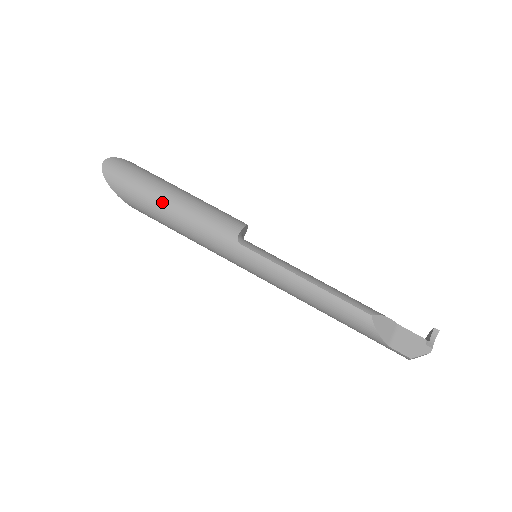
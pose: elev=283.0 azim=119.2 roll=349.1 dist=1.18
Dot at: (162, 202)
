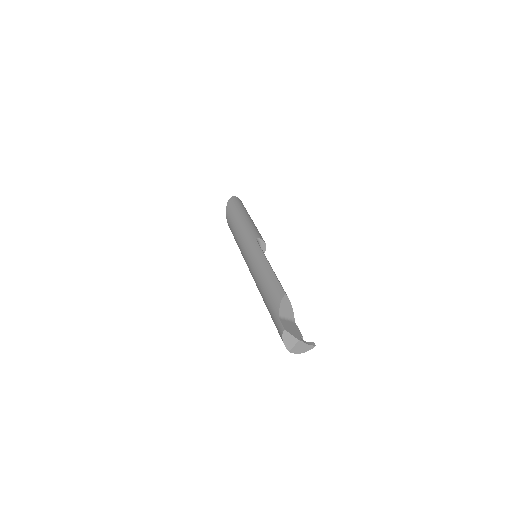
Dot at: (242, 214)
